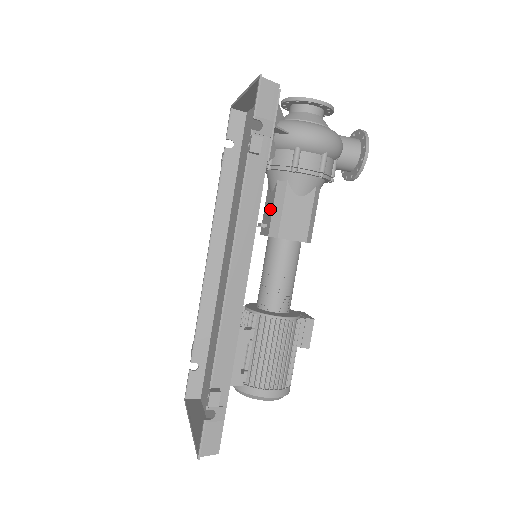
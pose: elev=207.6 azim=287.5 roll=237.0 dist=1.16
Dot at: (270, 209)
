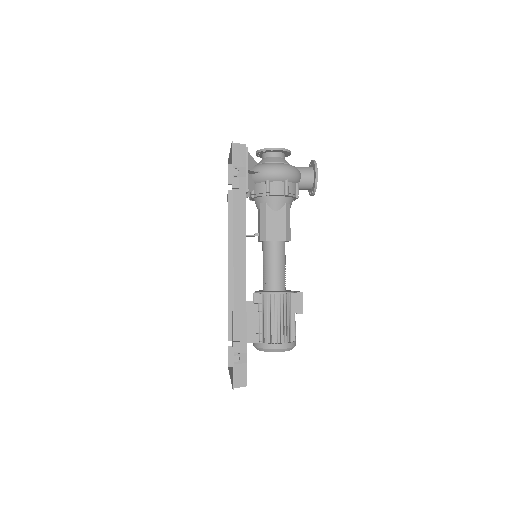
Dot at: (259, 223)
